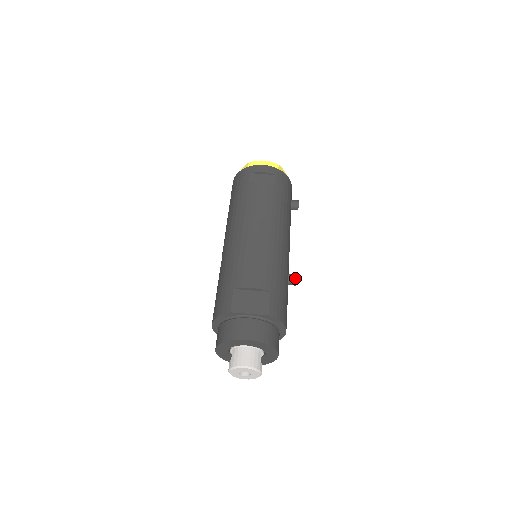
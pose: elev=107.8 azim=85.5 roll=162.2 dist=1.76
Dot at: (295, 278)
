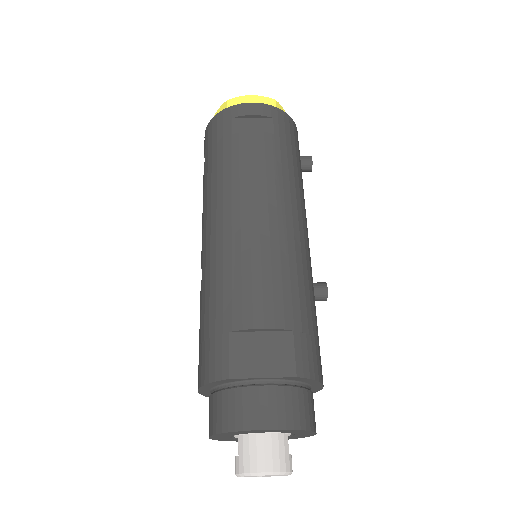
Dot at: (325, 290)
